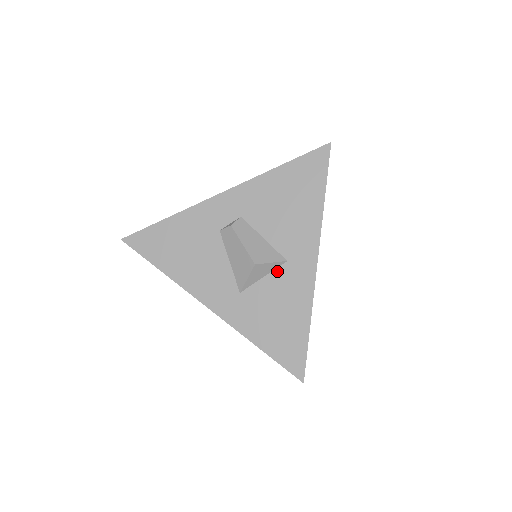
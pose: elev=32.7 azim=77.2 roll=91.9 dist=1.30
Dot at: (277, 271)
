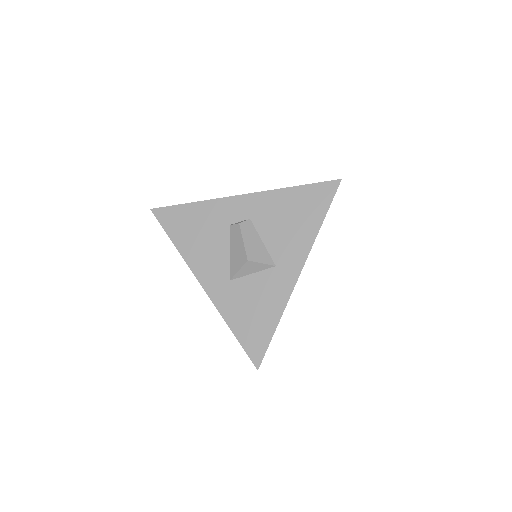
Dot at: (265, 272)
